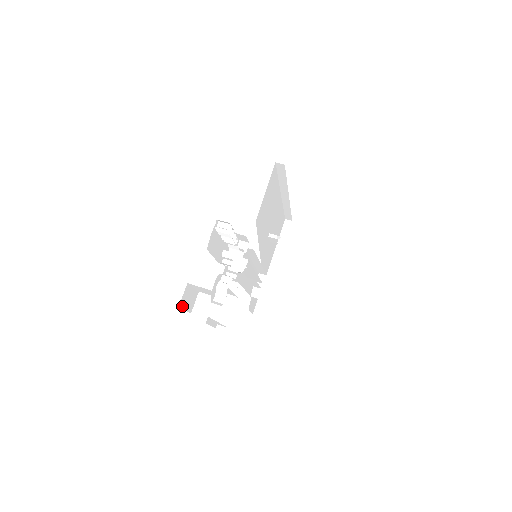
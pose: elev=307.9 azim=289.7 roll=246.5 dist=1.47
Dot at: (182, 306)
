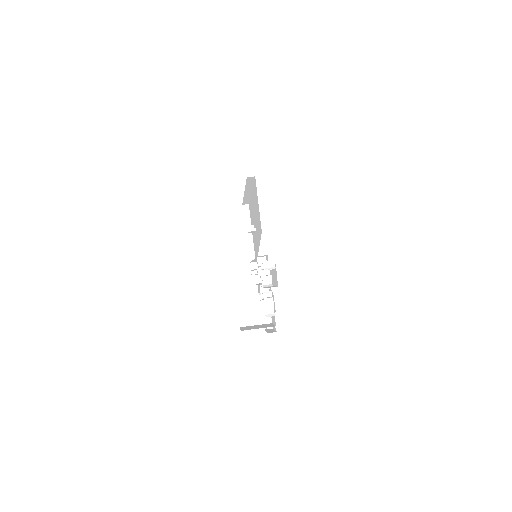
Dot at: occluded
